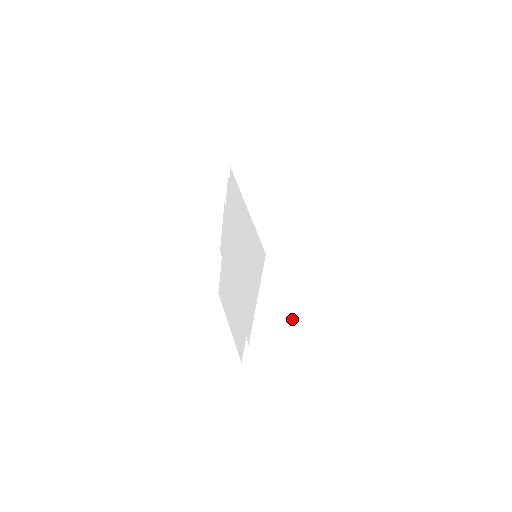
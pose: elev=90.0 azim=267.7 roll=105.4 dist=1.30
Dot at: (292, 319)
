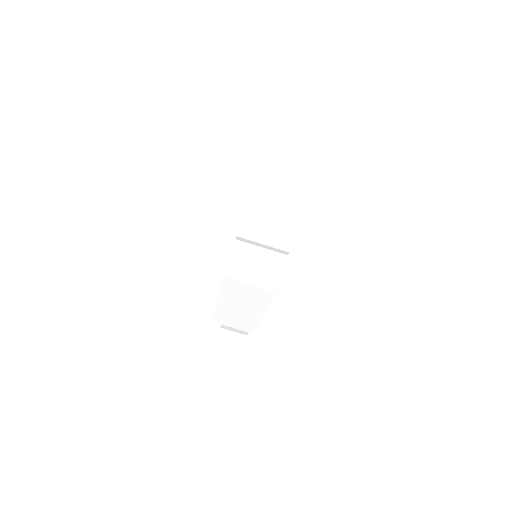
Dot at: (280, 219)
